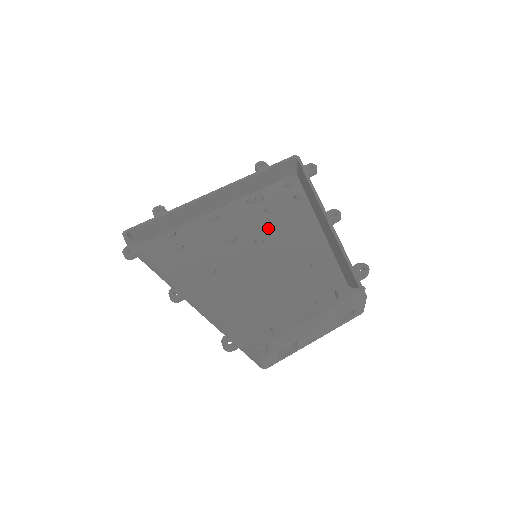
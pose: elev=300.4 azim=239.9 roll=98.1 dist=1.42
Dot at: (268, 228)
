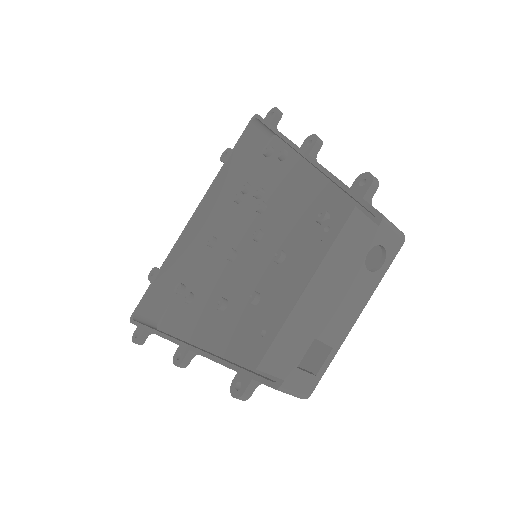
Dot at: (263, 214)
